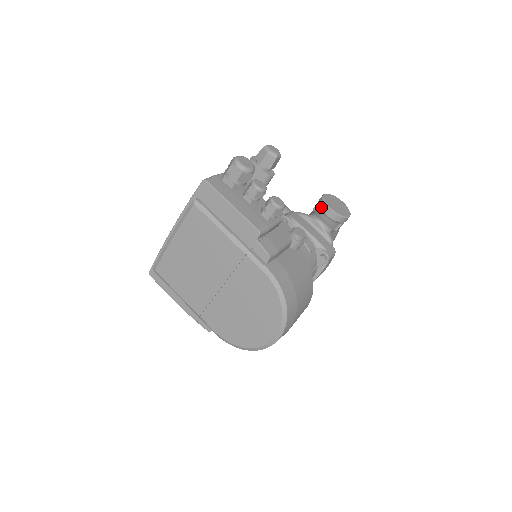
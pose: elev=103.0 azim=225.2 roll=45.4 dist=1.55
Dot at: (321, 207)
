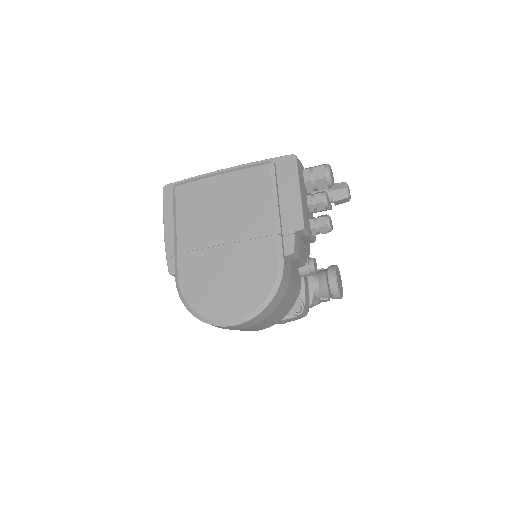
Dot at: (329, 271)
